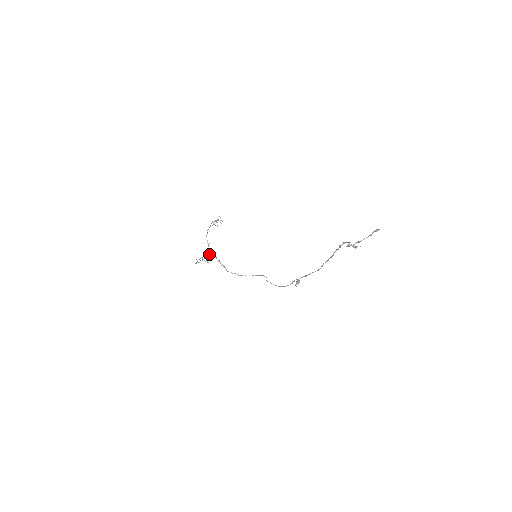
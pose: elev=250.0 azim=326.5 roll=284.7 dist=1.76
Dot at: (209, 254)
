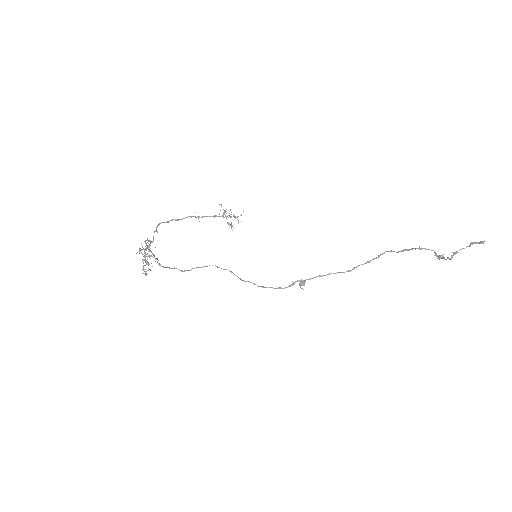
Dot at: (146, 248)
